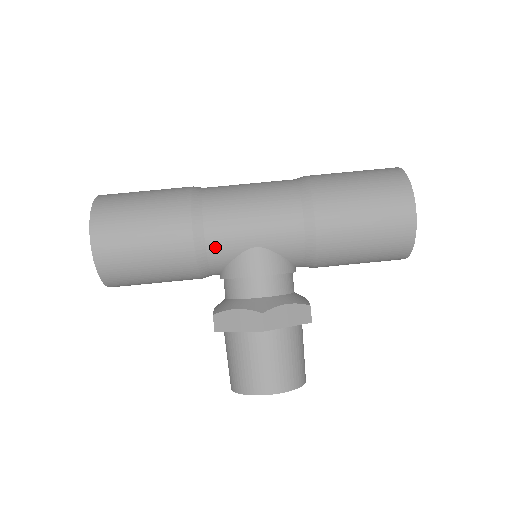
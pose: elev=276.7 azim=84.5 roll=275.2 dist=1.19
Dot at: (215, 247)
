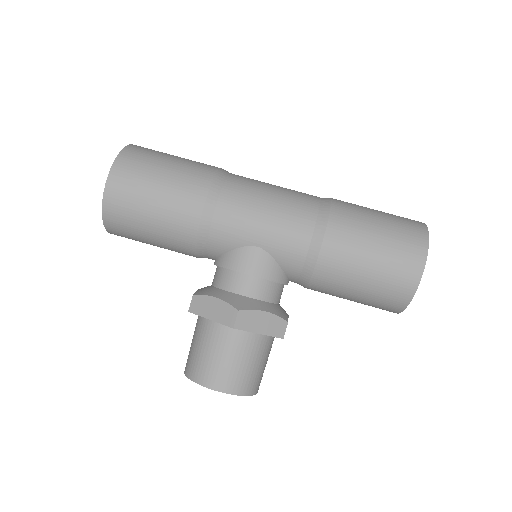
Dot at: (219, 232)
